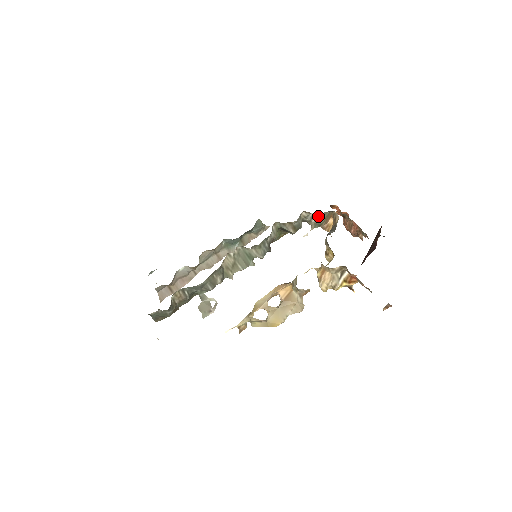
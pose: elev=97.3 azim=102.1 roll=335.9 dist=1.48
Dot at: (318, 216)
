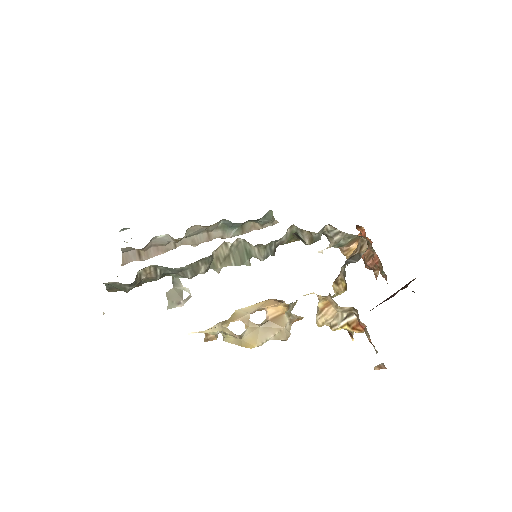
Dot at: (343, 236)
